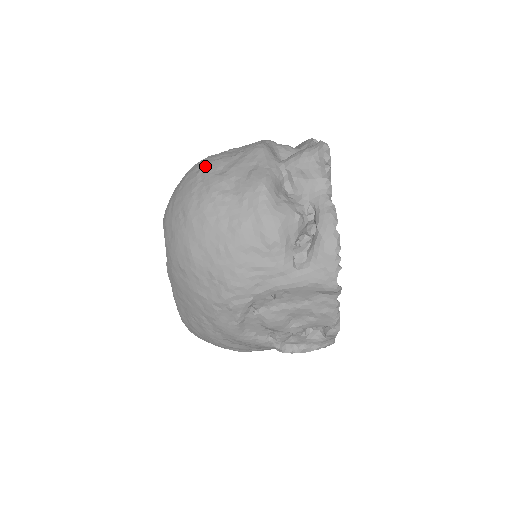
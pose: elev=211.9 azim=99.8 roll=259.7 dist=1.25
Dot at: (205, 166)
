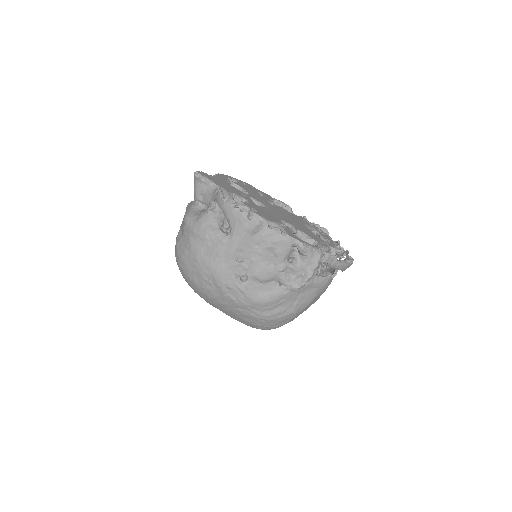
Dot at: occluded
